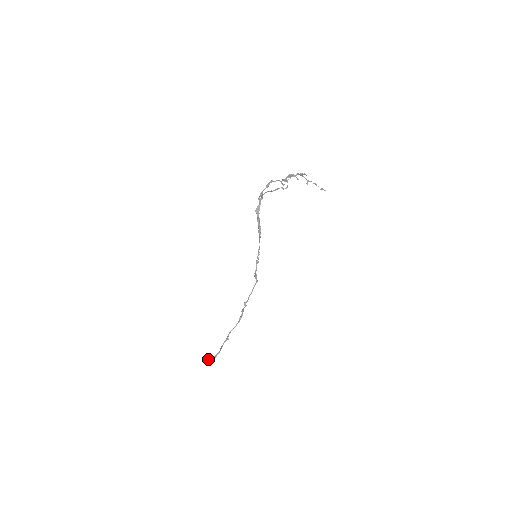
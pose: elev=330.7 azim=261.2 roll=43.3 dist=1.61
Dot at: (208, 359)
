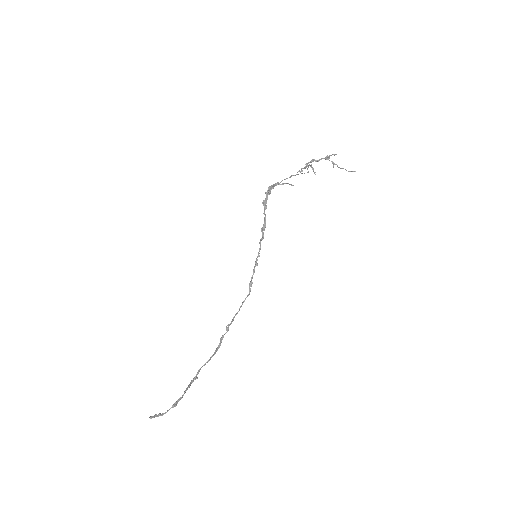
Dot at: (159, 414)
